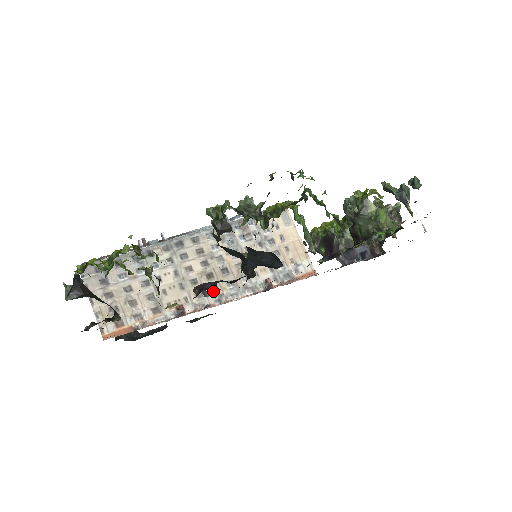
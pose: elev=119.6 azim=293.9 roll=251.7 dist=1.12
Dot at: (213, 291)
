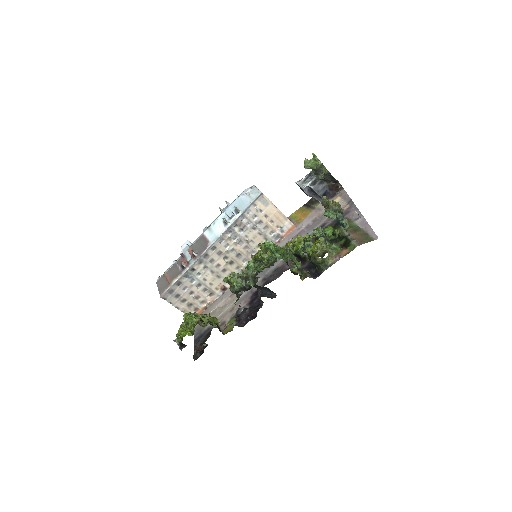
Dot at: (237, 269)
